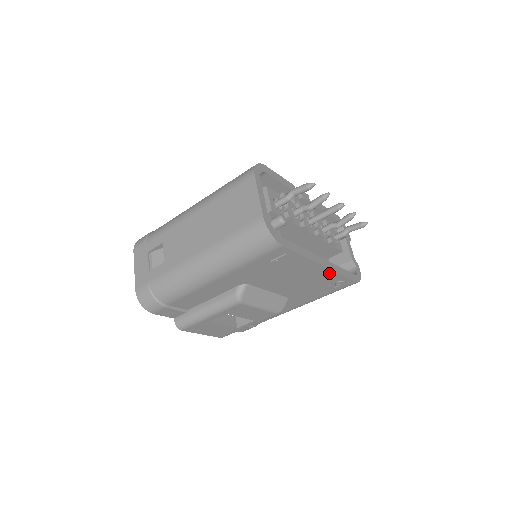
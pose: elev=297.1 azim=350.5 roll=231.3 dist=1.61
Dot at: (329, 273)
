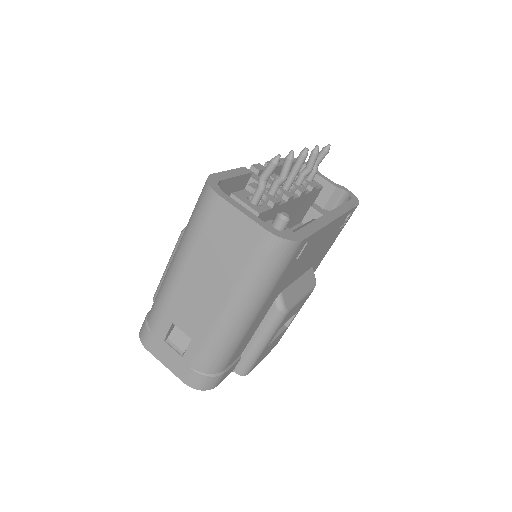
Dot at: (339, 220)
